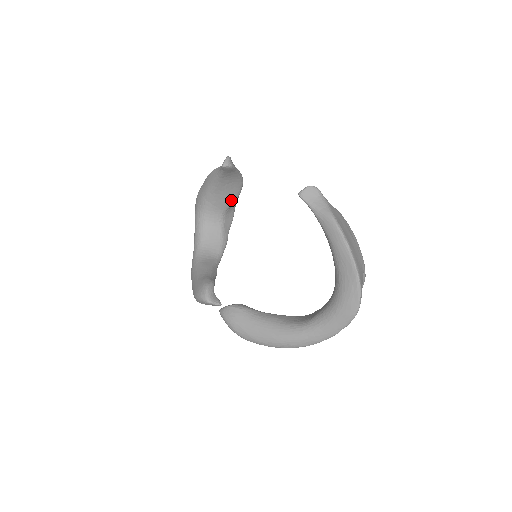
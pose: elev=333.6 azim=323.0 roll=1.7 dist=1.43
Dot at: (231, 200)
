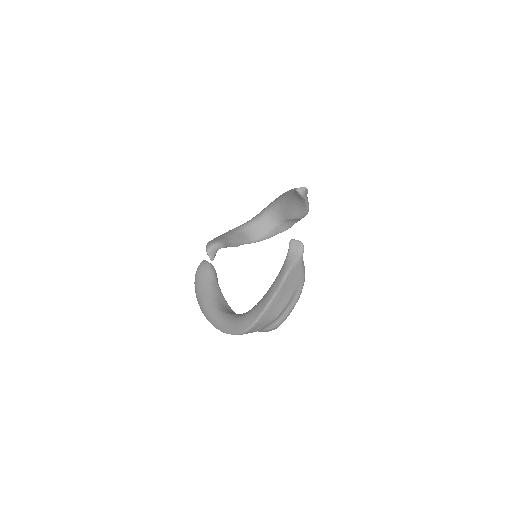
Dot at: (292, 216)
